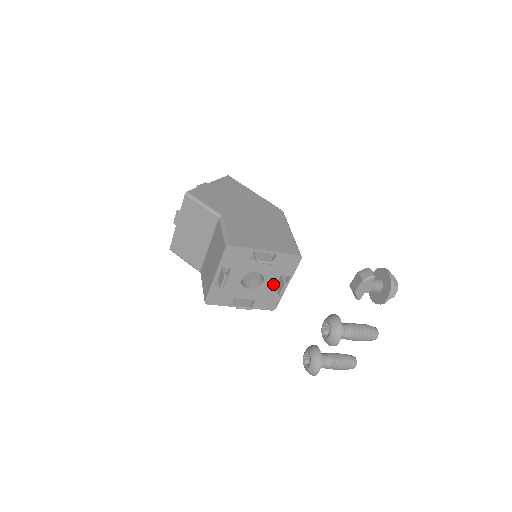
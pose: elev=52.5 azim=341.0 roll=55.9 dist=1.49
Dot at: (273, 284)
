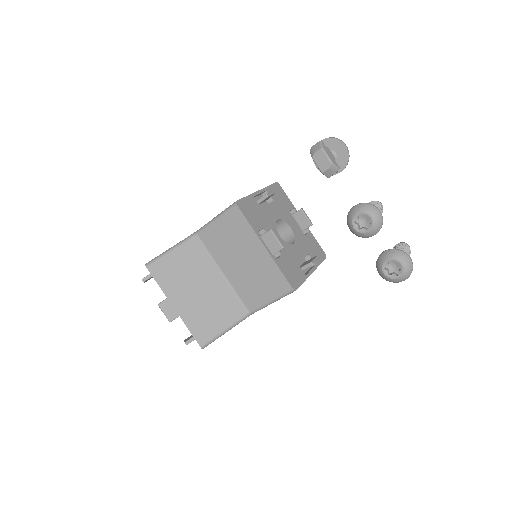
Dot at: (297, 226)
